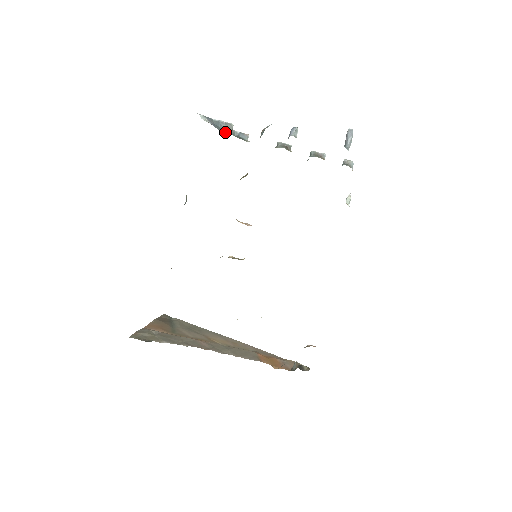
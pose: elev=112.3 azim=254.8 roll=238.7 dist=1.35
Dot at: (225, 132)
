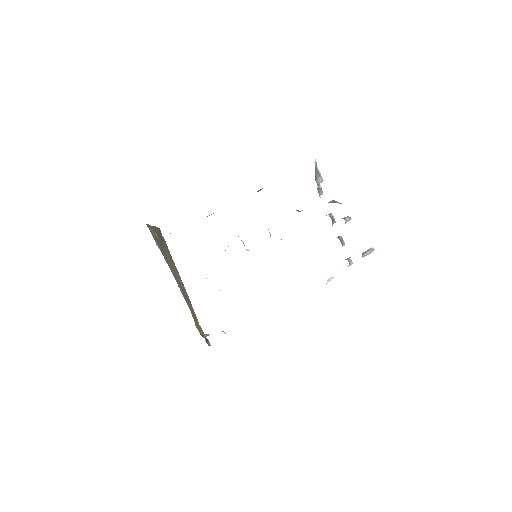
Dot at: (316, 180)
